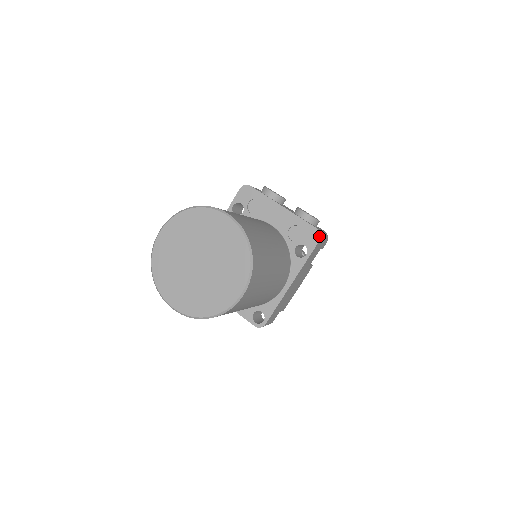
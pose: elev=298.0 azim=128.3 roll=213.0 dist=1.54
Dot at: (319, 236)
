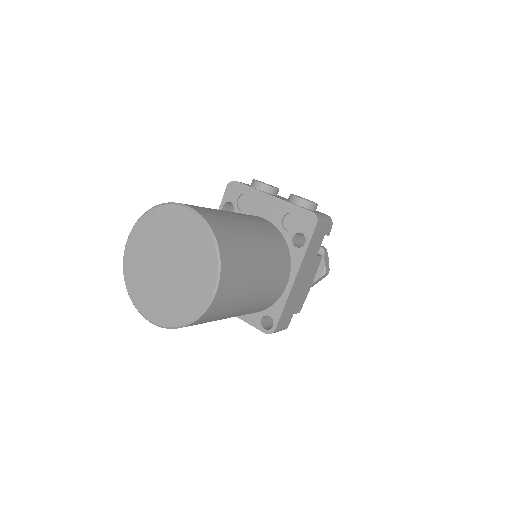
Dot at: (315, 219)
